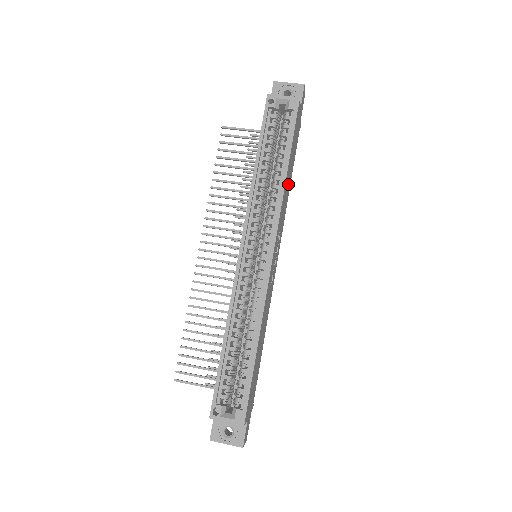
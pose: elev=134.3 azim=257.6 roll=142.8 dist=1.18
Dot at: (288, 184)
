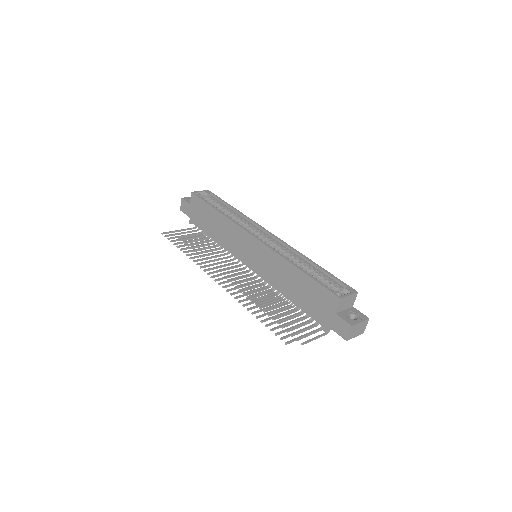
Dot at: occluded
